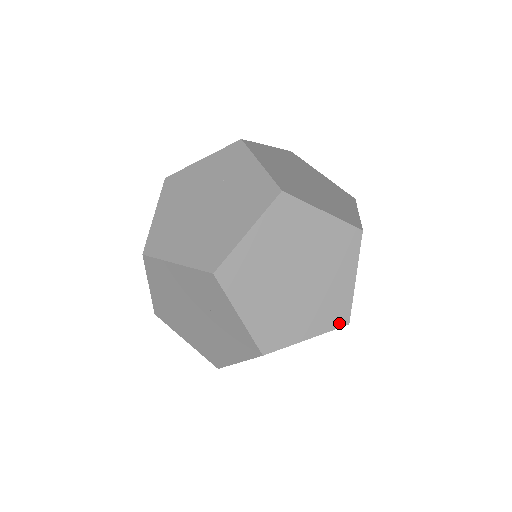
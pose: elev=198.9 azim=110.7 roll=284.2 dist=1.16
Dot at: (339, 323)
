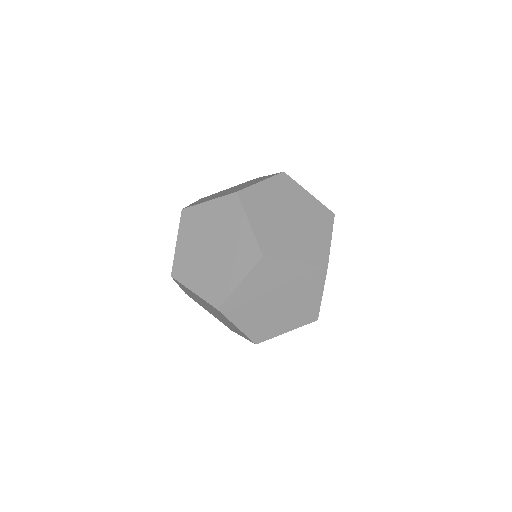
Dot at: (320, 262)
